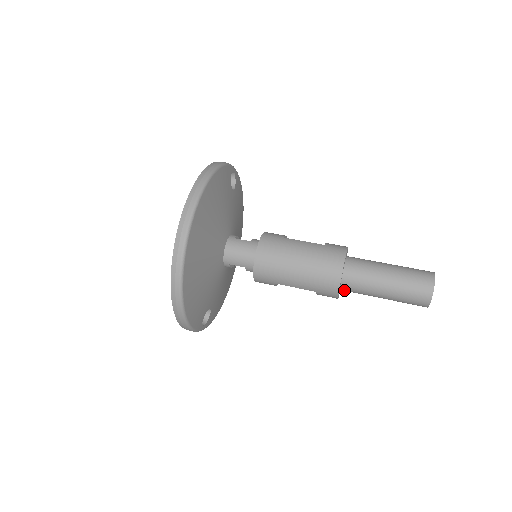
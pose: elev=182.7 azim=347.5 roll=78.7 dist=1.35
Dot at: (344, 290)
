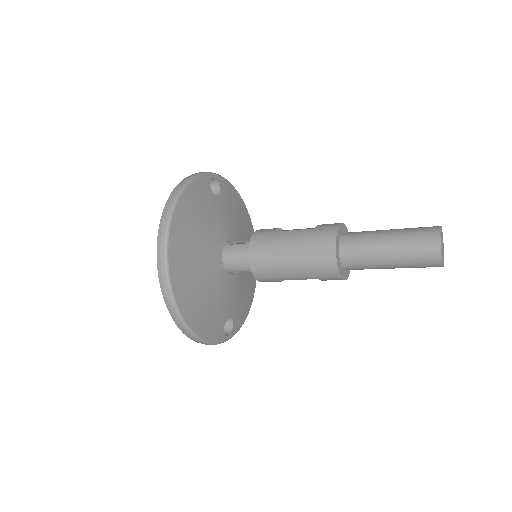
Dot at: occluded
